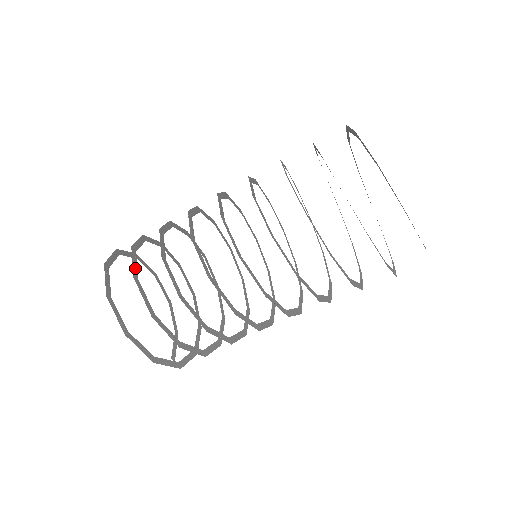
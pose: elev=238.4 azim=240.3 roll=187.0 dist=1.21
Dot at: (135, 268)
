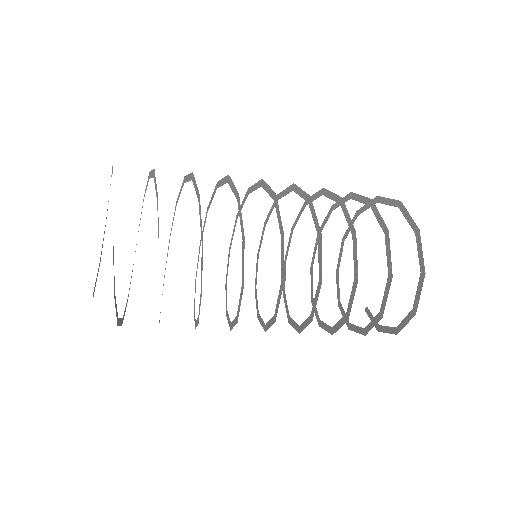
Dot at: (158, 228)
